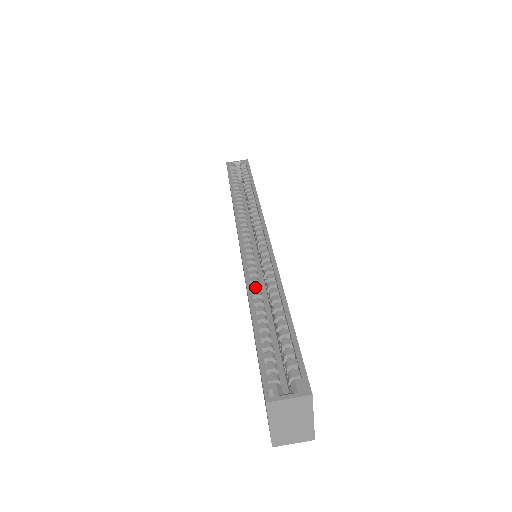
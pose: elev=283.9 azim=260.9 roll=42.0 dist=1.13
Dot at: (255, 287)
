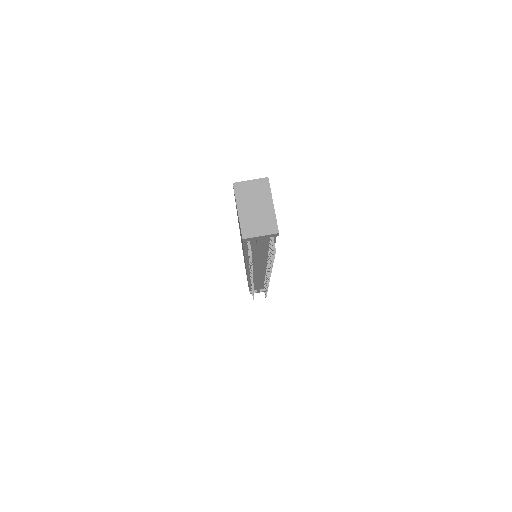
Dot at: occluded
